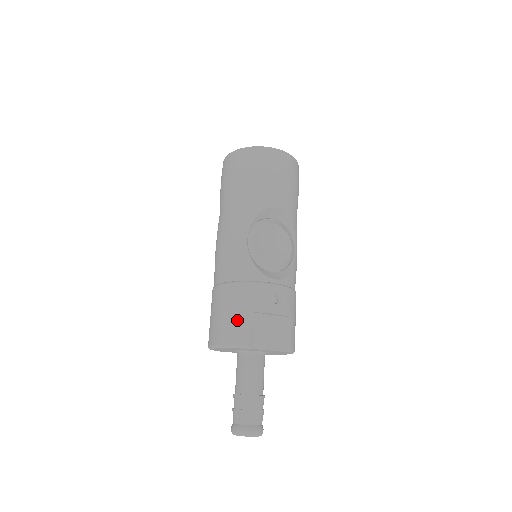
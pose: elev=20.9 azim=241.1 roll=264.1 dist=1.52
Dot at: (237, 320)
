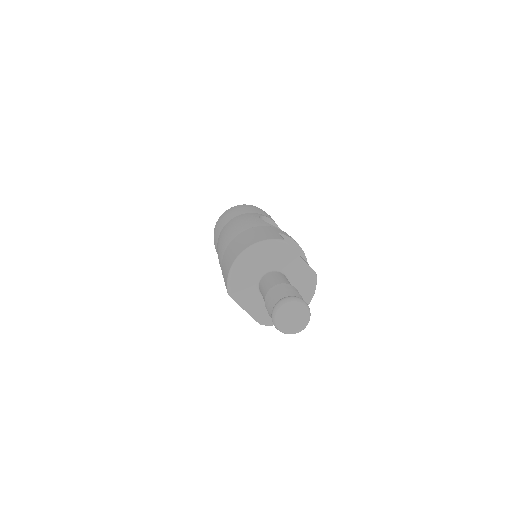
Dot at: (268, 233)
